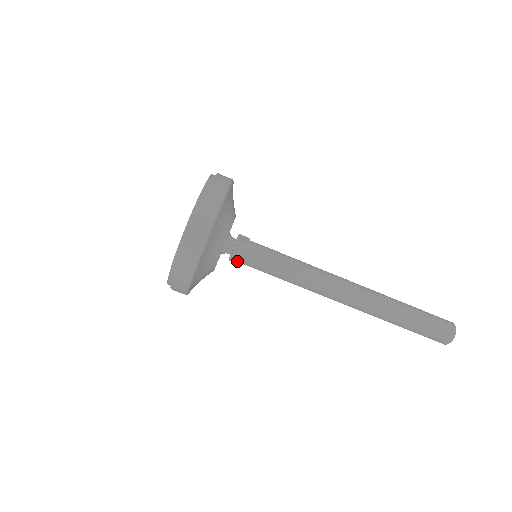
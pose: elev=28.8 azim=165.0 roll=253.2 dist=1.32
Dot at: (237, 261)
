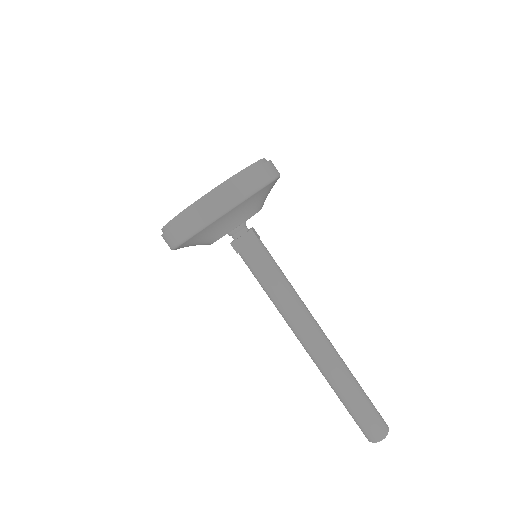
Dot at: (238, 249)
